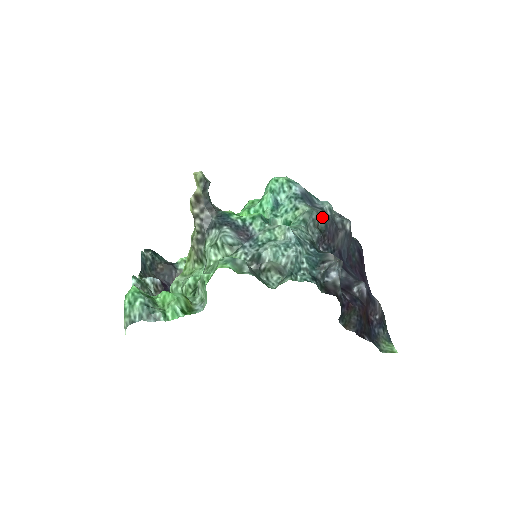
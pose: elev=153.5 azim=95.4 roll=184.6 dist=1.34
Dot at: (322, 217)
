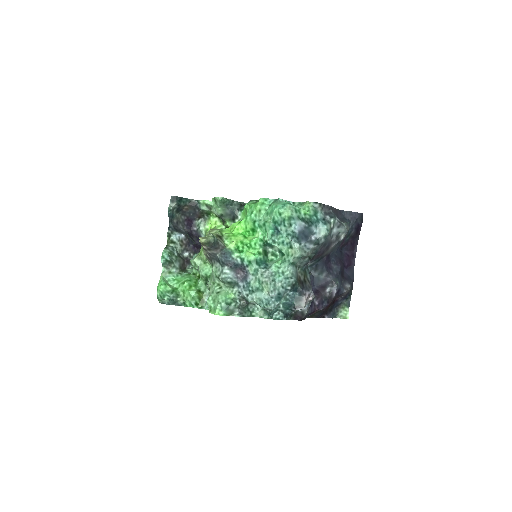
Dot at: (313, 251)
